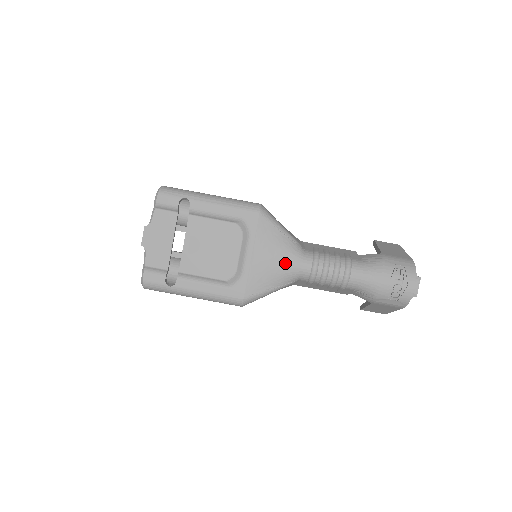
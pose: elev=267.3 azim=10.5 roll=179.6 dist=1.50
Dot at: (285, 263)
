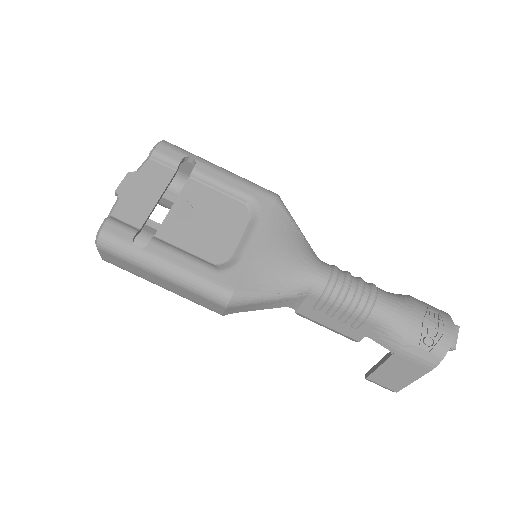
Dot at: (297, 263)
